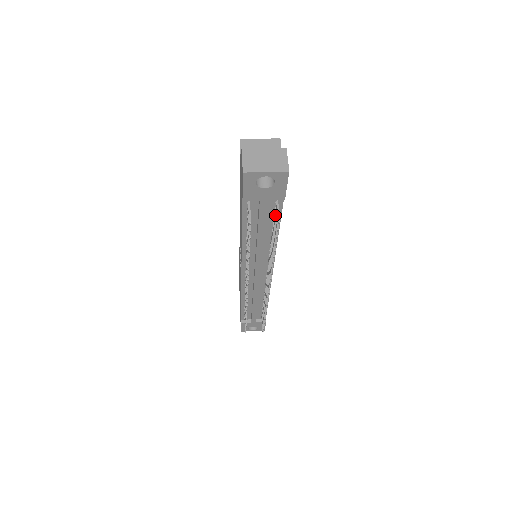
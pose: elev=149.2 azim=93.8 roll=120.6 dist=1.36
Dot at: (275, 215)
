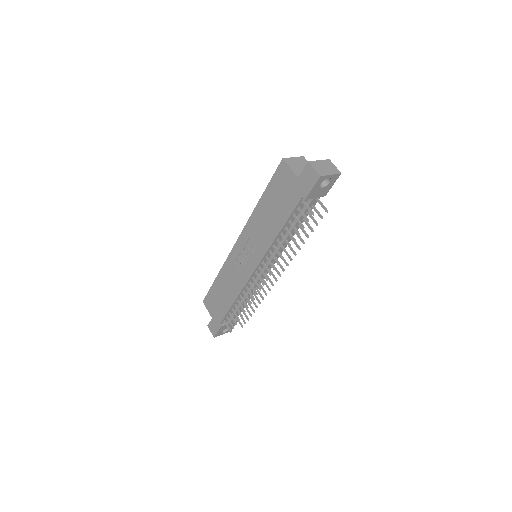
Dot at: (314, 209)
